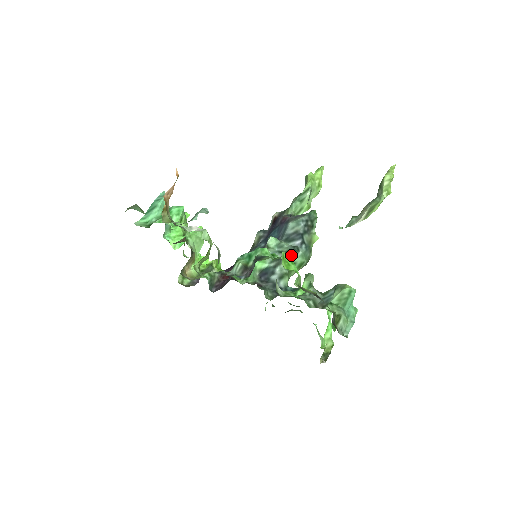
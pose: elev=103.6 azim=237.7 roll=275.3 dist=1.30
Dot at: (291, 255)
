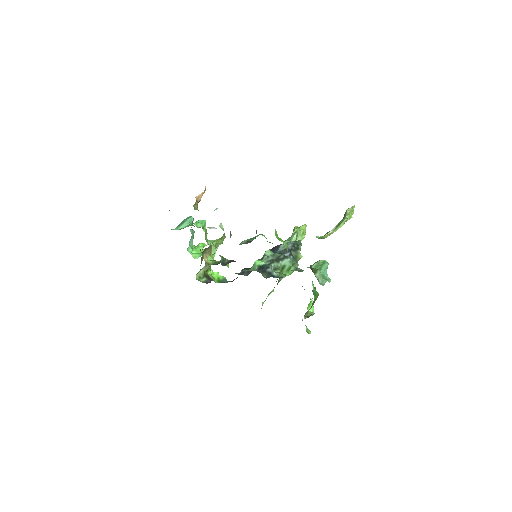
Dot at: (282, 259)
